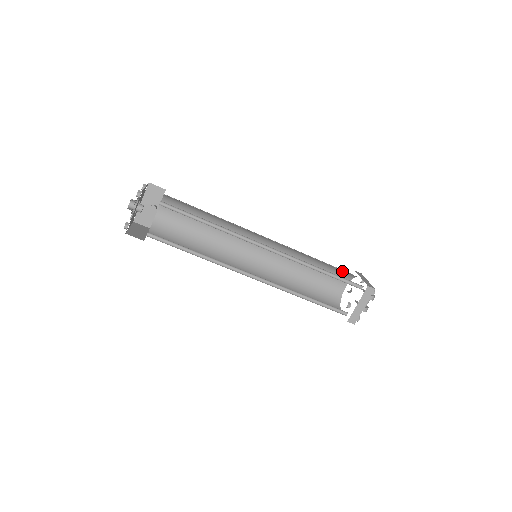
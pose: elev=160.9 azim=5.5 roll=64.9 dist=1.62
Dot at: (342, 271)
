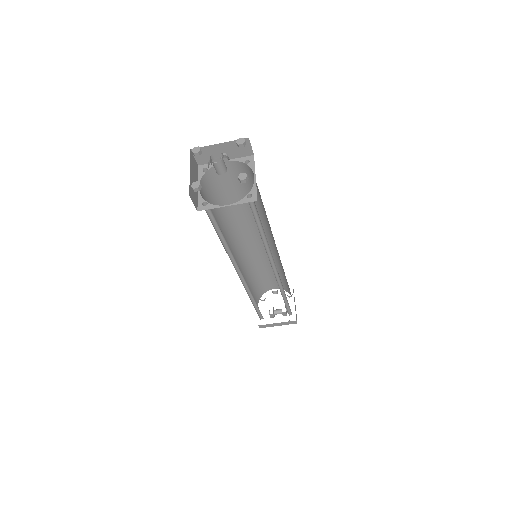
Dot at: (288, 288)
